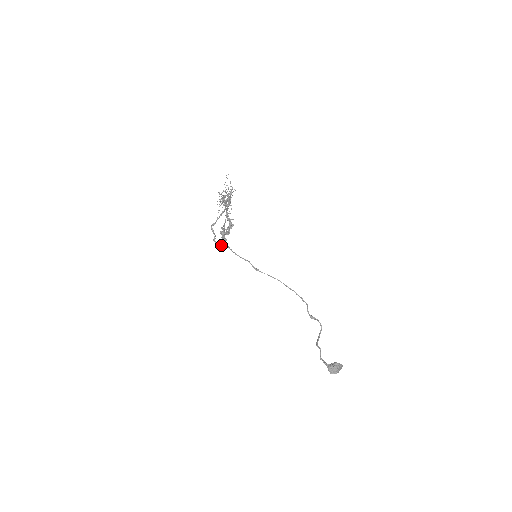
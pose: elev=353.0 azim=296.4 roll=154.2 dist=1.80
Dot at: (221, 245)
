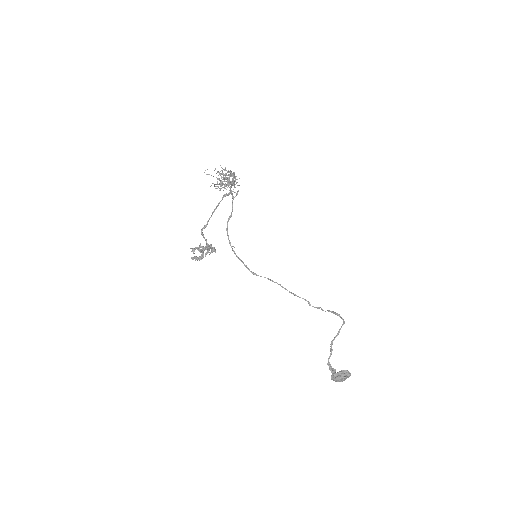
Dot at: (213, 251)
